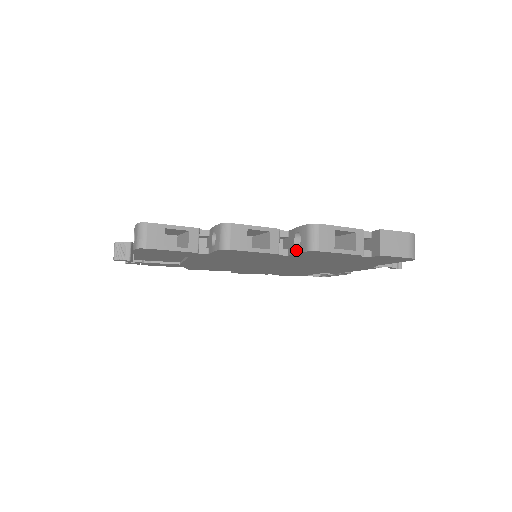
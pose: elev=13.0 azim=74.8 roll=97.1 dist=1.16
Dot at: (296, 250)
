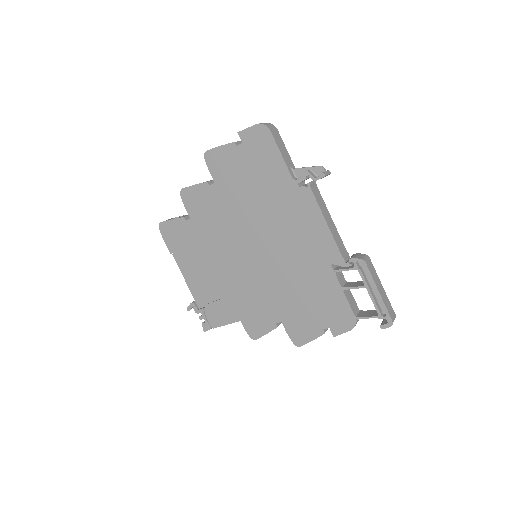
Dot at: (209, 169)
